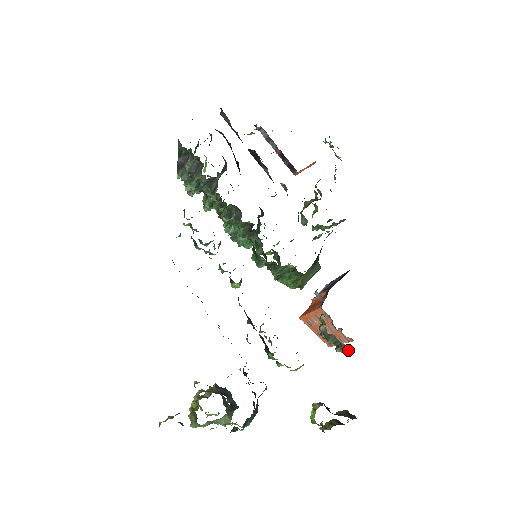
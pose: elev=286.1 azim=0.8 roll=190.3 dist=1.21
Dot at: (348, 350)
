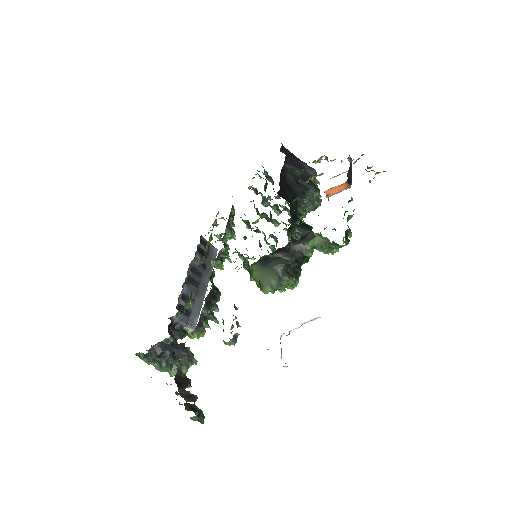
Dot at: occluded
